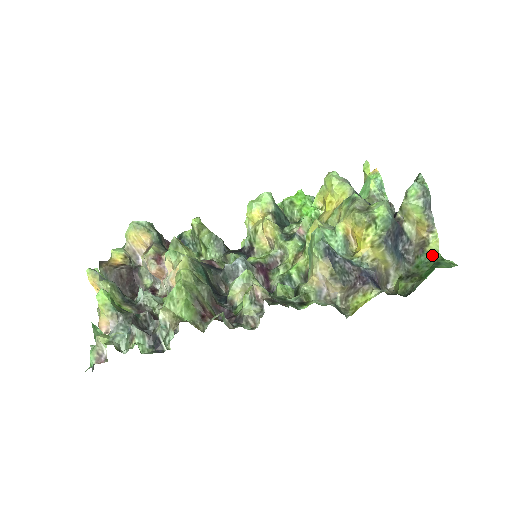
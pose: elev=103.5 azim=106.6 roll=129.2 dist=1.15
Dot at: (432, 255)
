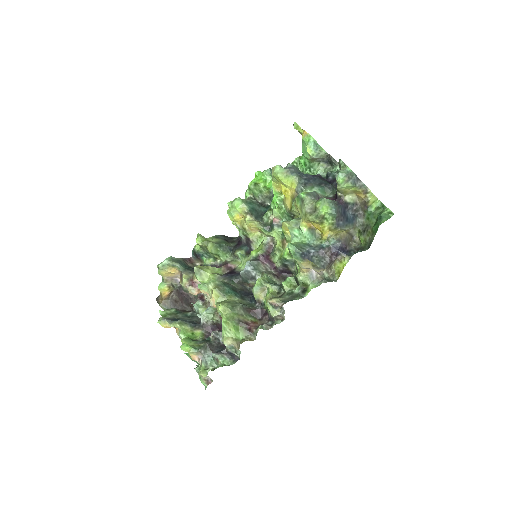
Dot at: (375, 206)
